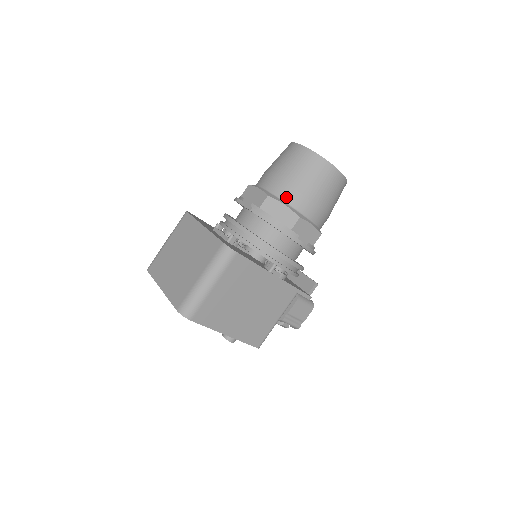
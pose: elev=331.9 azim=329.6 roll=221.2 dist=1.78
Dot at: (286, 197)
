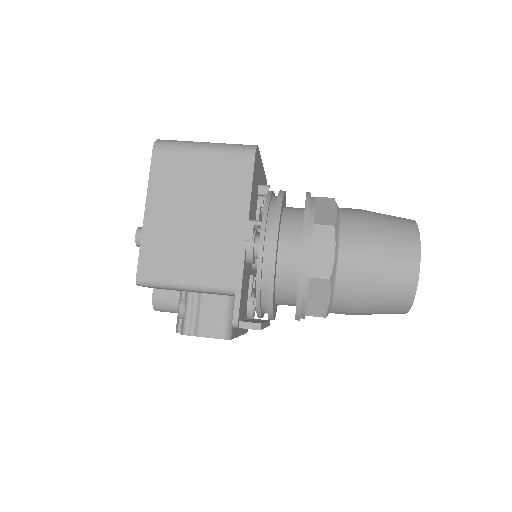
Dot at: (346, 214)
